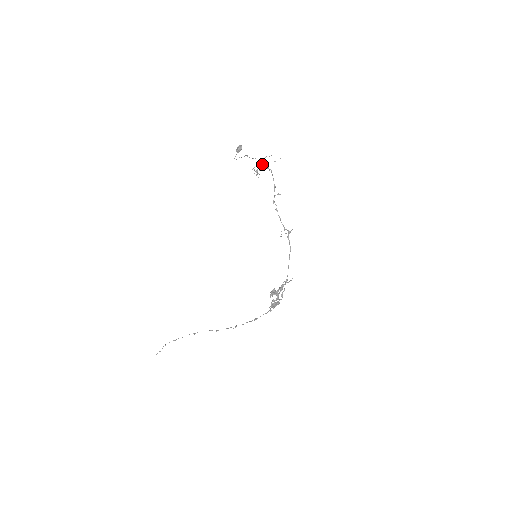
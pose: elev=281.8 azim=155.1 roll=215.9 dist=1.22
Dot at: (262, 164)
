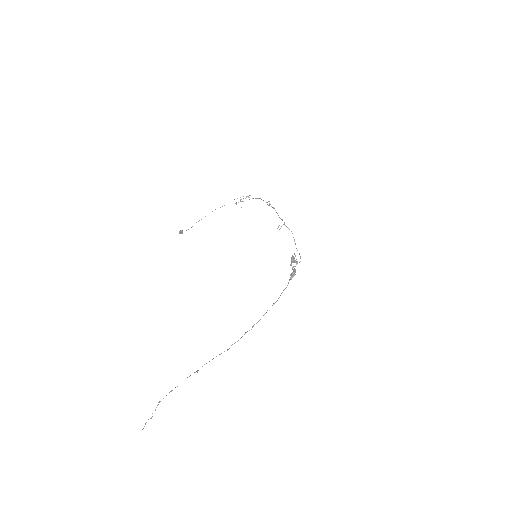
Dot at: occluded
